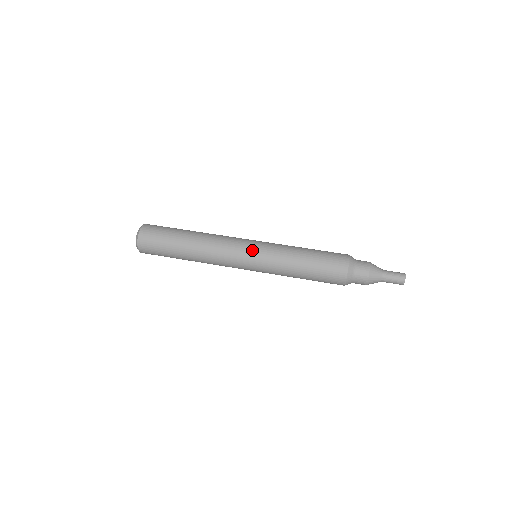
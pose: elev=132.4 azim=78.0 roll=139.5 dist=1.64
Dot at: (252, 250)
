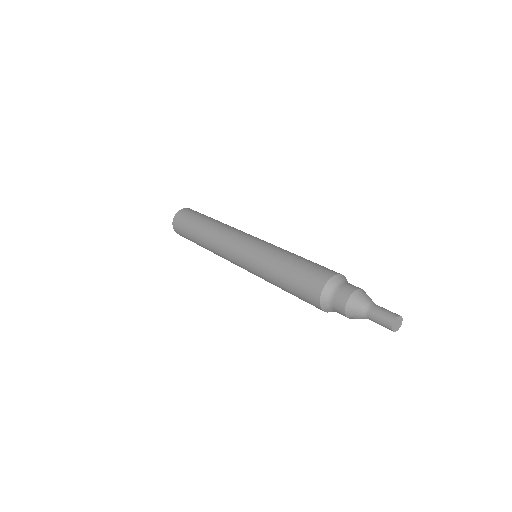
Dot at: (242, 252)
